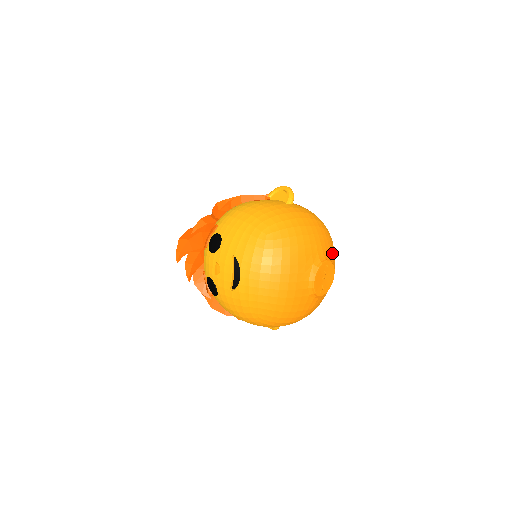
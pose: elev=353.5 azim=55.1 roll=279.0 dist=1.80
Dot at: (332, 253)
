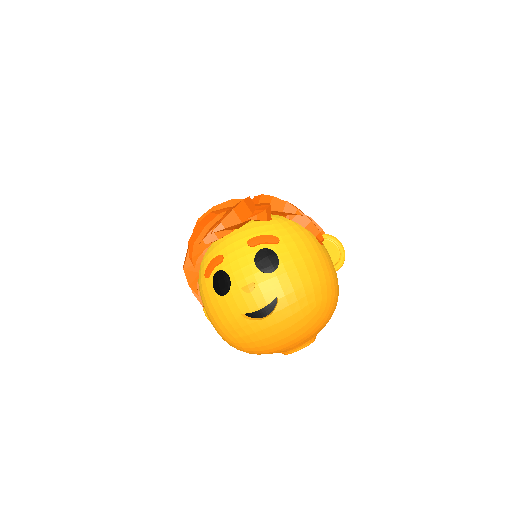
Dot at: occluded
